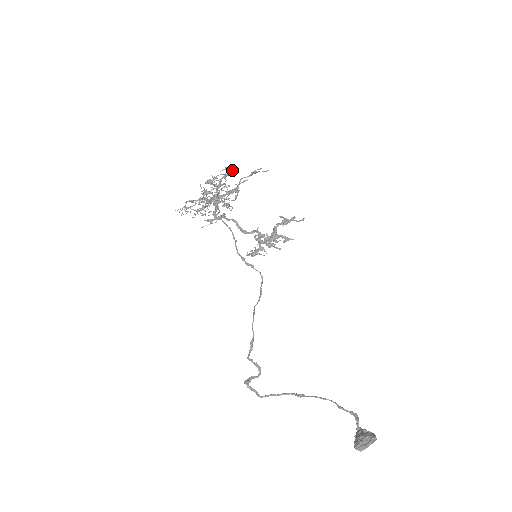
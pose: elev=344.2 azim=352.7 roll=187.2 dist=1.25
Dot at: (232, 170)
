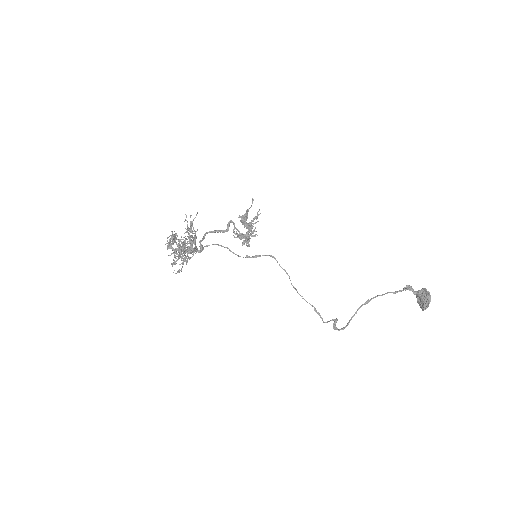
Dot at: (176, 235)
